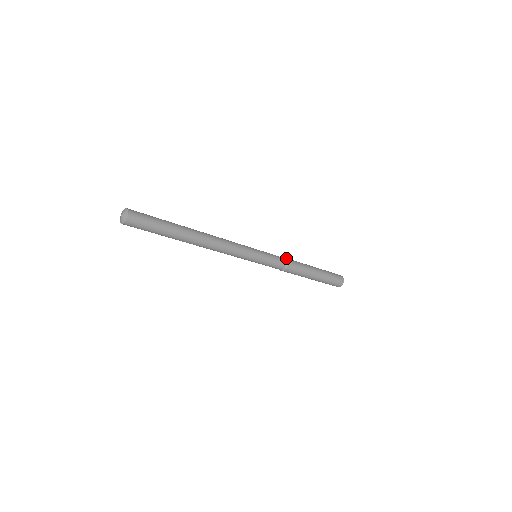
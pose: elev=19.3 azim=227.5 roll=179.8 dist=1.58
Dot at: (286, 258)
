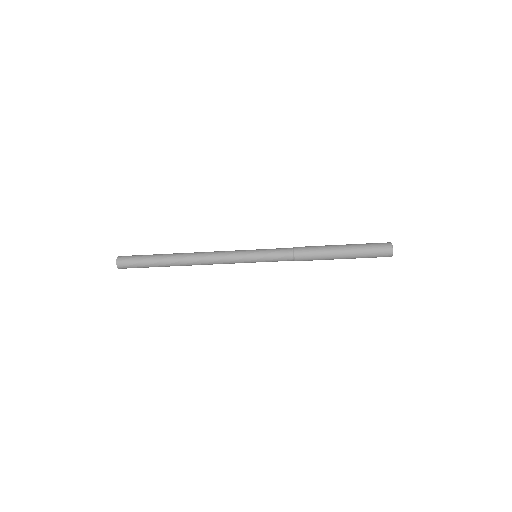
Dot at: (294, 247)
